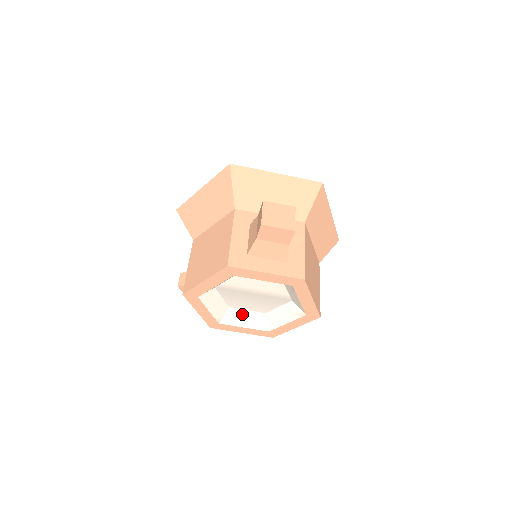
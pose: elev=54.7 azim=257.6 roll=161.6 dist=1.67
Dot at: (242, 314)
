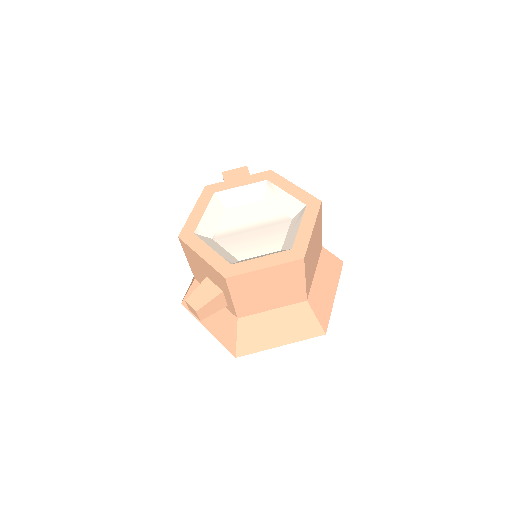
Dot at: (255, 257)
